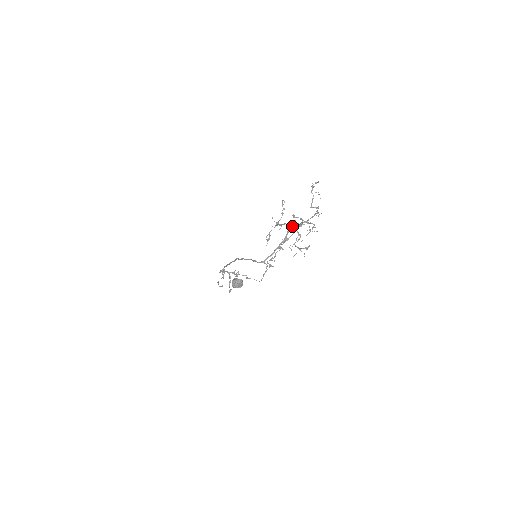
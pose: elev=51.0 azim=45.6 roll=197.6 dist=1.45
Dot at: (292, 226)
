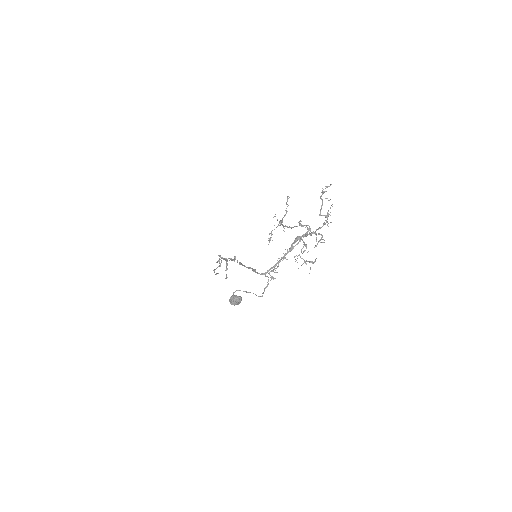
Dot at: (298, 237)
